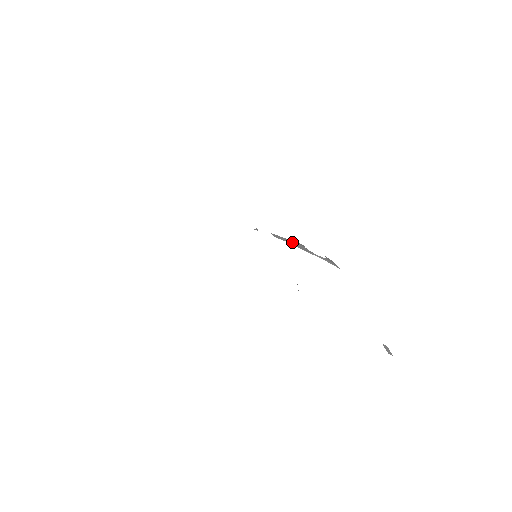
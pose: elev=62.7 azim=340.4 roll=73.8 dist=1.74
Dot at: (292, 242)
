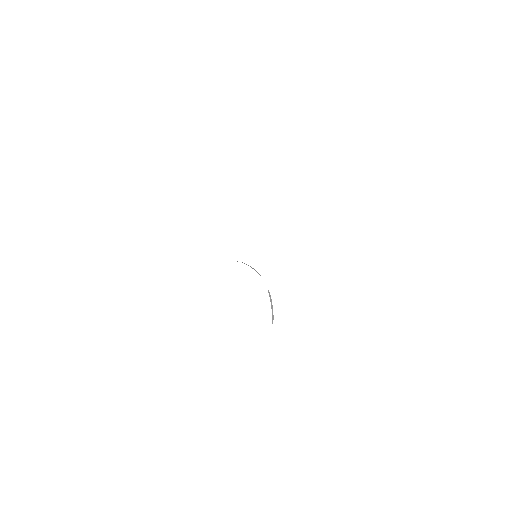
Dot at: occluded
